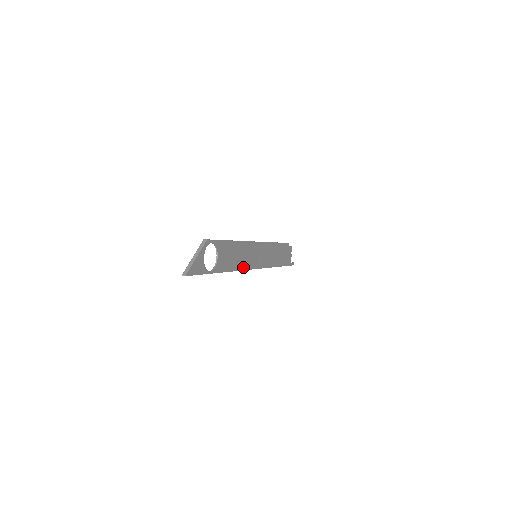
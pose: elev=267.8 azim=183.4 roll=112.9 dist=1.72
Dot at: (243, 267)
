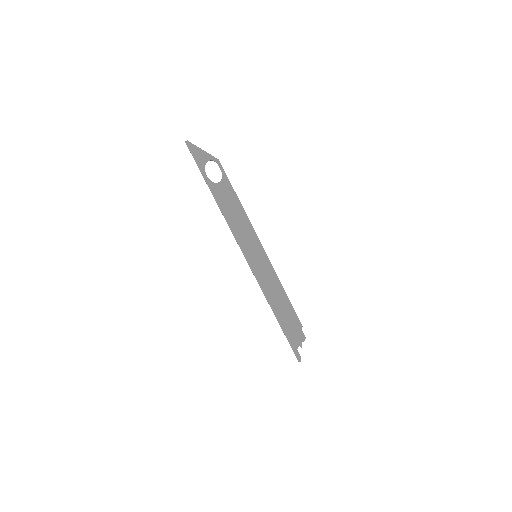
Dot at: (237, 234)
